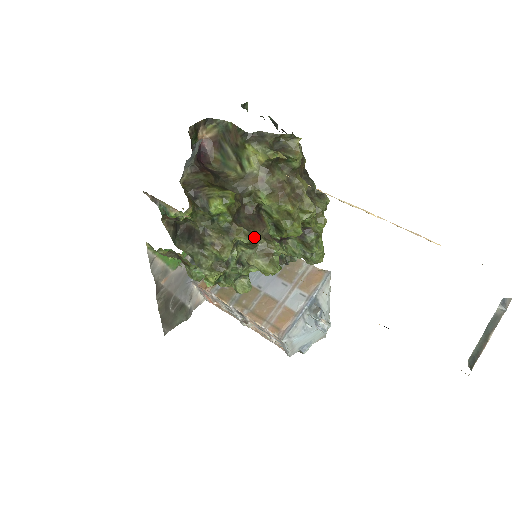
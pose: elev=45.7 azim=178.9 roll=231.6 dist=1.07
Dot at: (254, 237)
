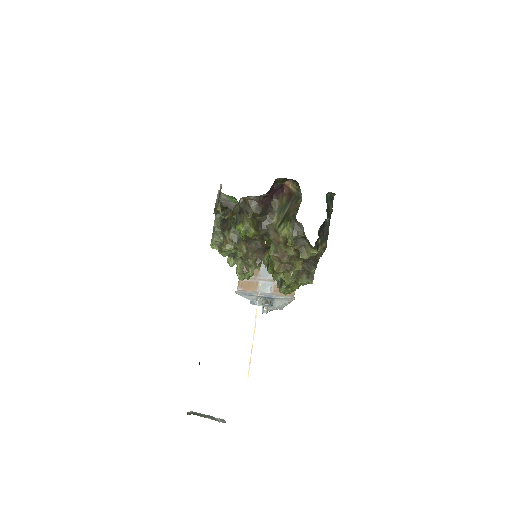
Dot at: (248, 257)
